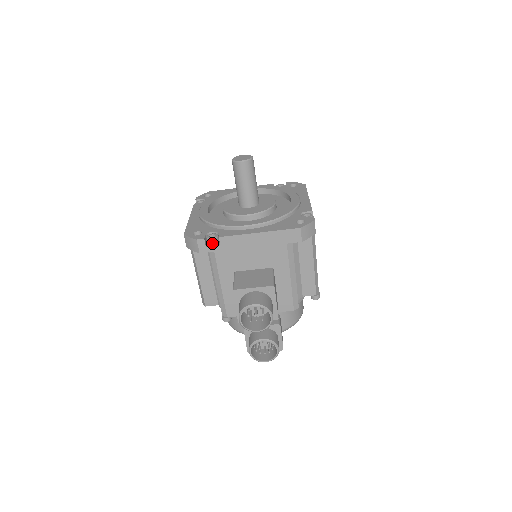
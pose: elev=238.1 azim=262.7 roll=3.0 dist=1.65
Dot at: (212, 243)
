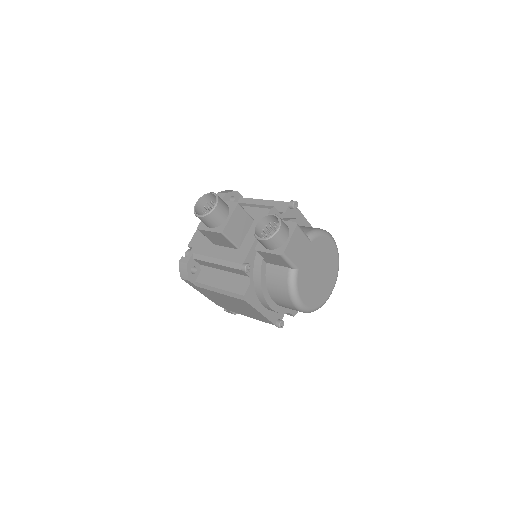
Dot at: (188, 253)
